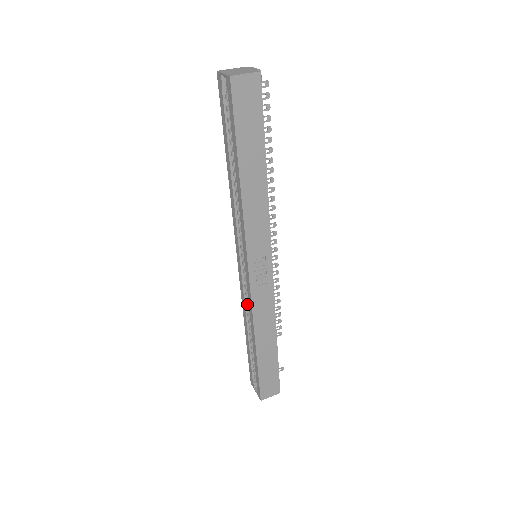
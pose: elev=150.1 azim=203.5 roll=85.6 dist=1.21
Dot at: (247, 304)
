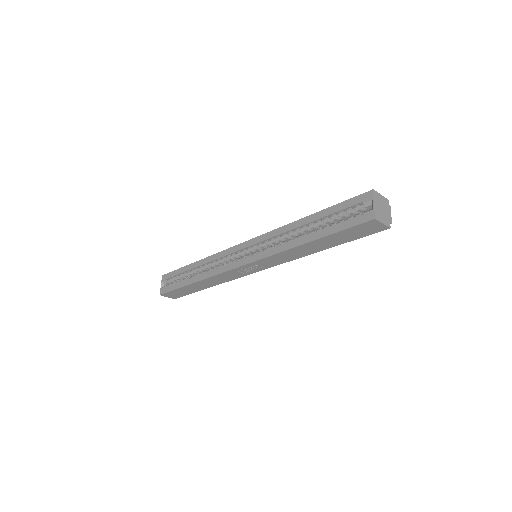
Dot at: (217, 260)
